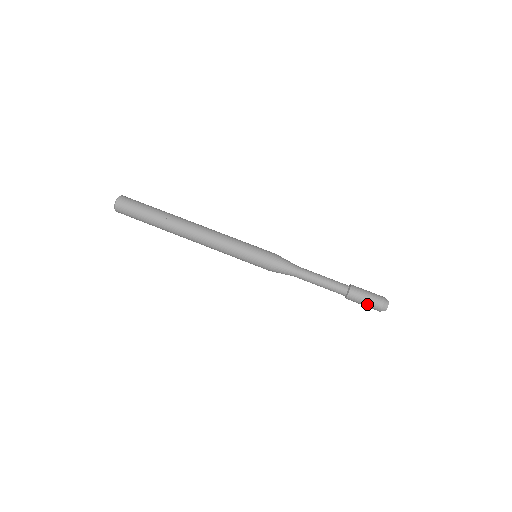
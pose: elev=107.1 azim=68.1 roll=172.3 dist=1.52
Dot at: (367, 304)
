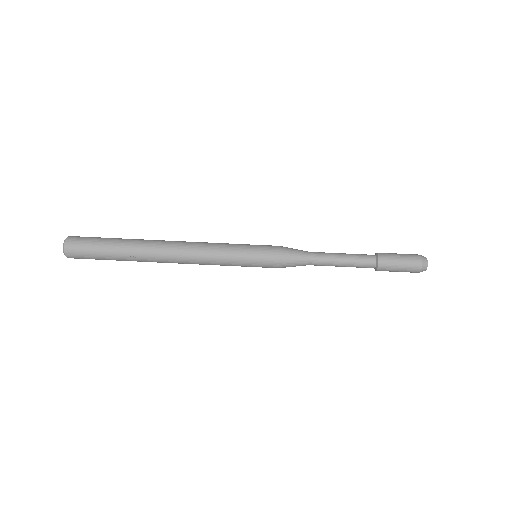
Dot at: occluded
